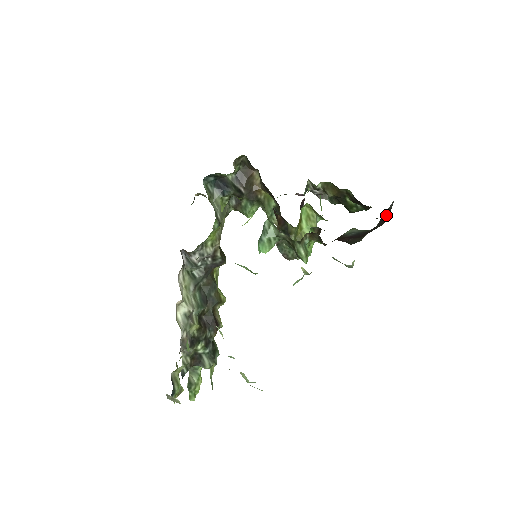
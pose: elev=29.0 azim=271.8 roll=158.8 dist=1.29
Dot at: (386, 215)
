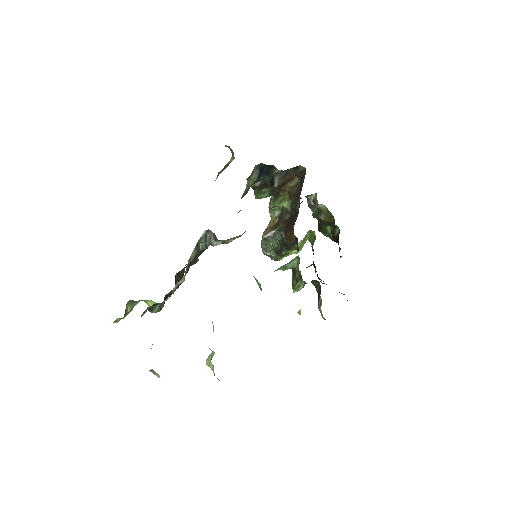
Dot at: occluded
